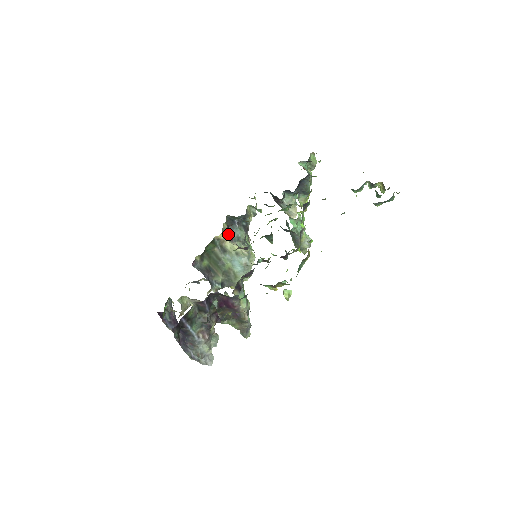
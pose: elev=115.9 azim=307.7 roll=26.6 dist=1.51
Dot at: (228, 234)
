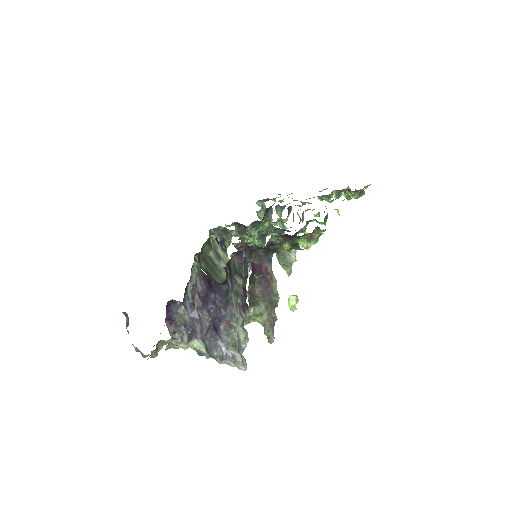
Dot at: occluded
